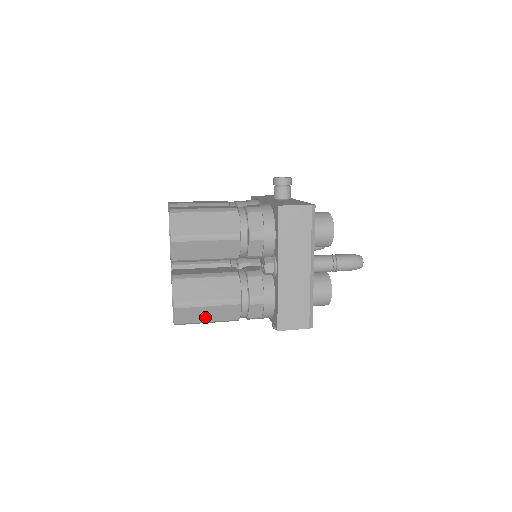
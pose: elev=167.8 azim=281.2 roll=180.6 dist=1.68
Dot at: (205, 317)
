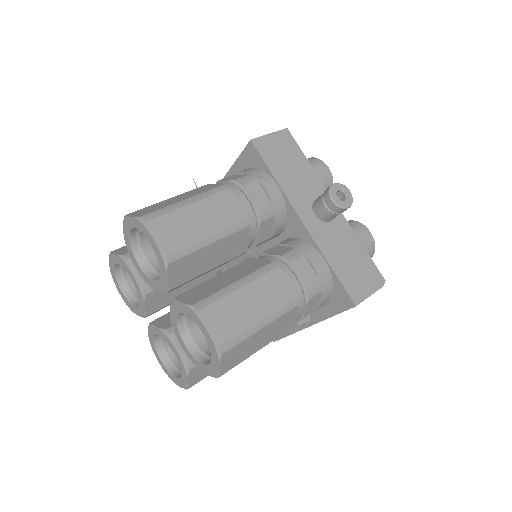
Dot at: occluded
